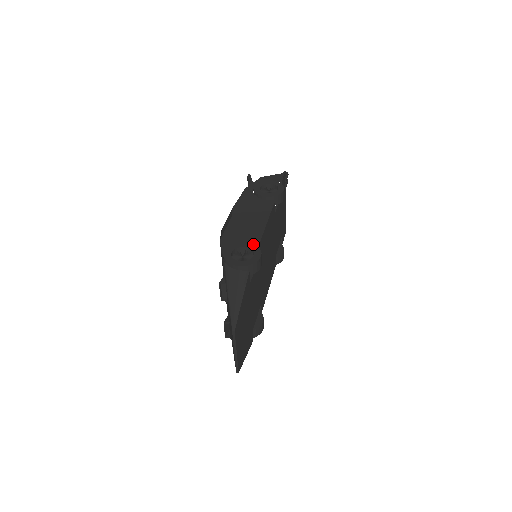
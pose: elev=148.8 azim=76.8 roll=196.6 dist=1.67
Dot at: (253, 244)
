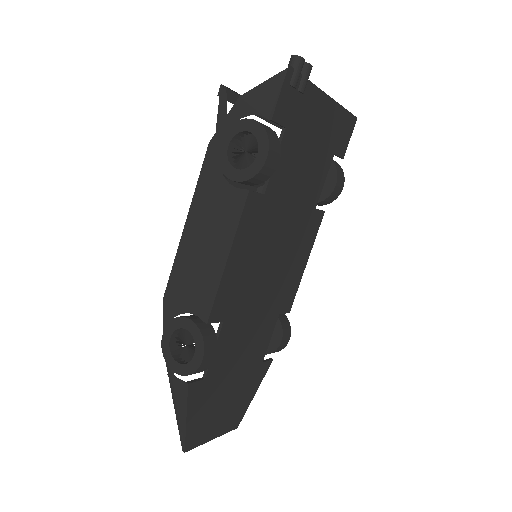
Dot at: (196, 326)
